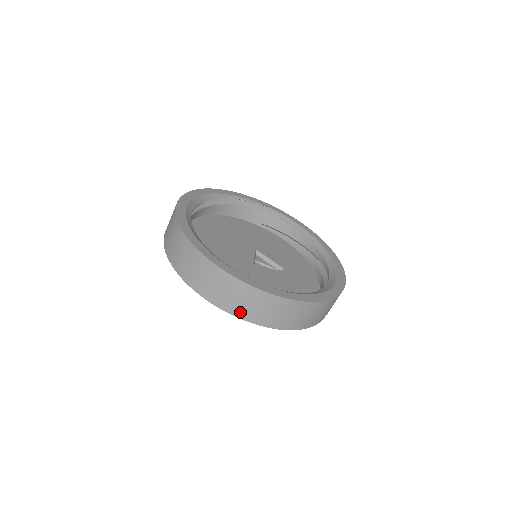
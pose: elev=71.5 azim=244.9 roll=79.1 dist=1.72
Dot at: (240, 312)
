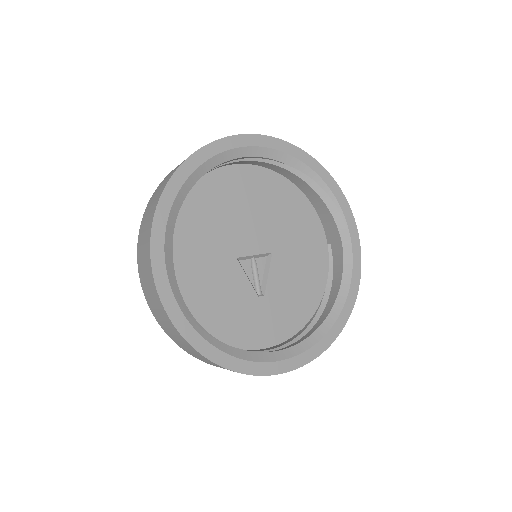
Dot at: (140, 268)
